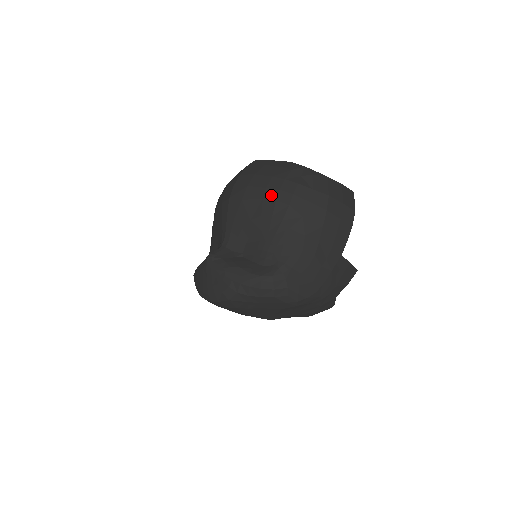
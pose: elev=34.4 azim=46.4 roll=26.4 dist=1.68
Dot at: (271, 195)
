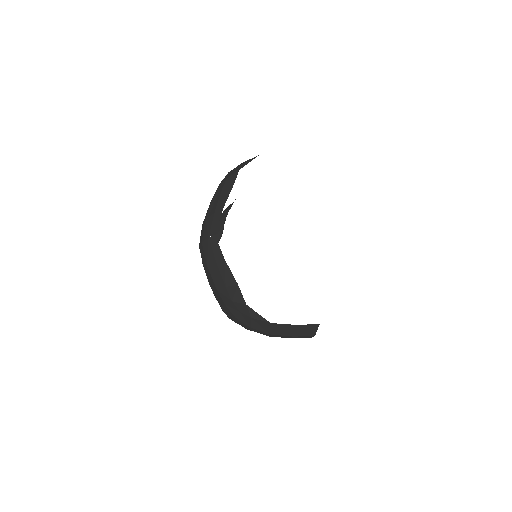
Dot at: occluded
